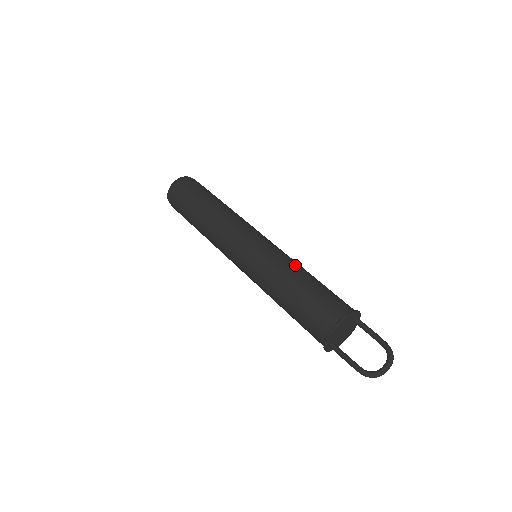
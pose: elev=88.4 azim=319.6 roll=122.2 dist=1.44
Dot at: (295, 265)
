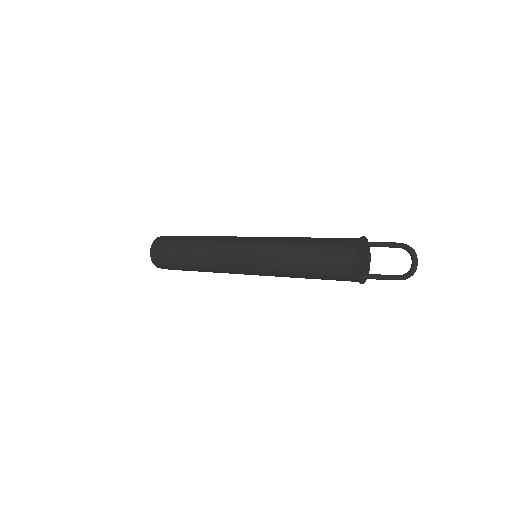
Dot at: (288, 243)
